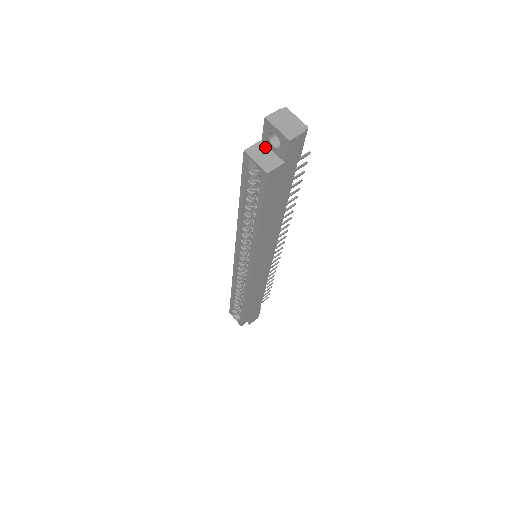
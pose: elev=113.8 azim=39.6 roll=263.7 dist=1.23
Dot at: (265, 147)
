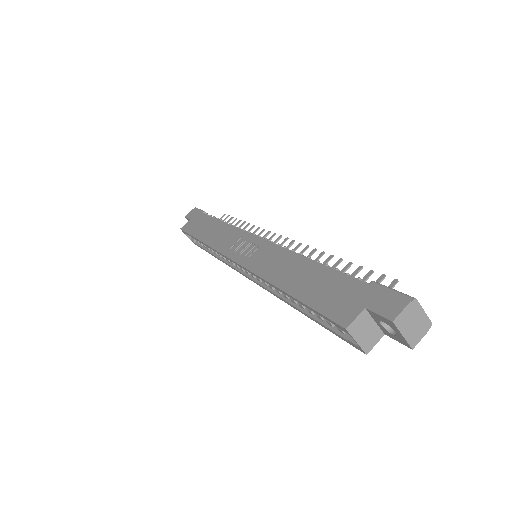
Dot at: (368, 318)
